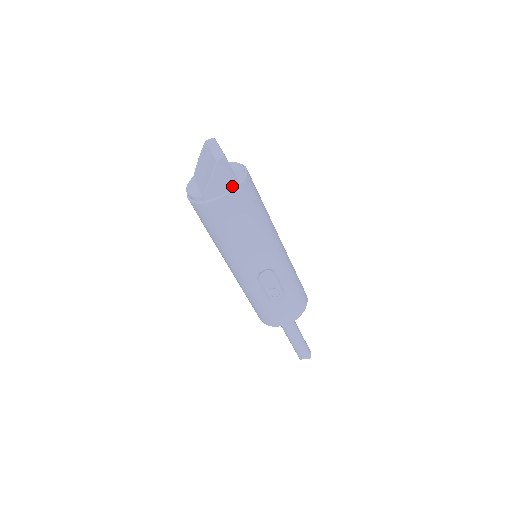
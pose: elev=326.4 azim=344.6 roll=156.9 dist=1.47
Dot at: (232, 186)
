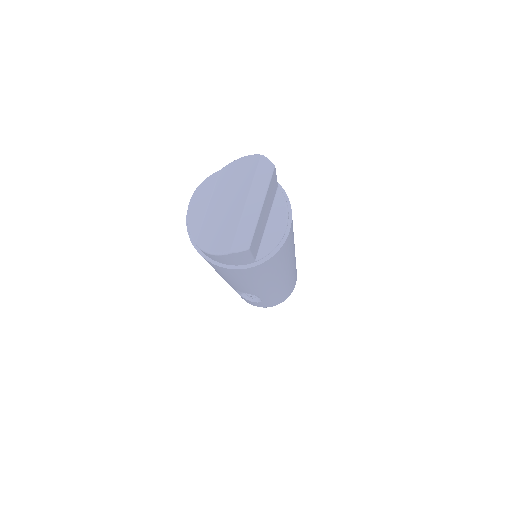
Dot at: (242, 264)
